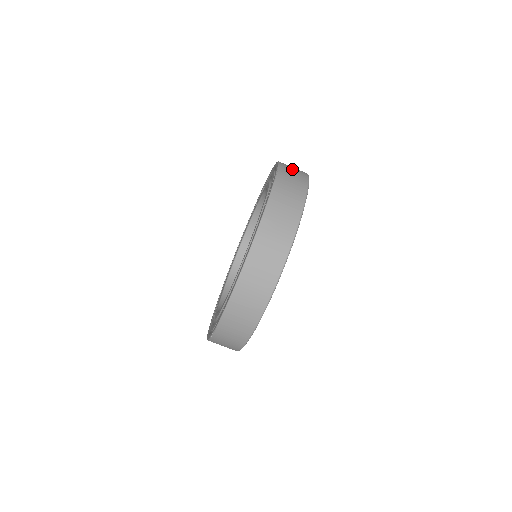
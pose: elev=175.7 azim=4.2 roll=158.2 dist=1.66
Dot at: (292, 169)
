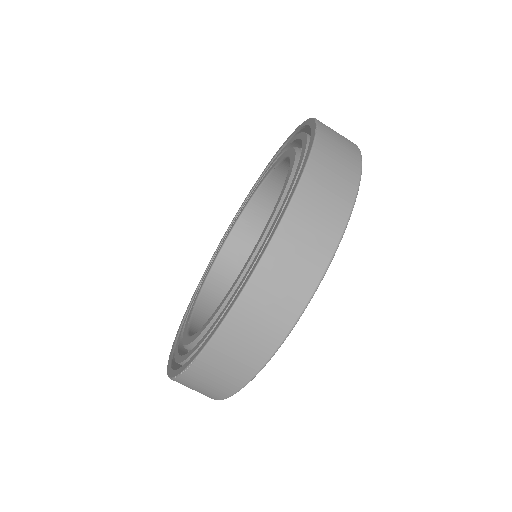
Dot at: occluded
